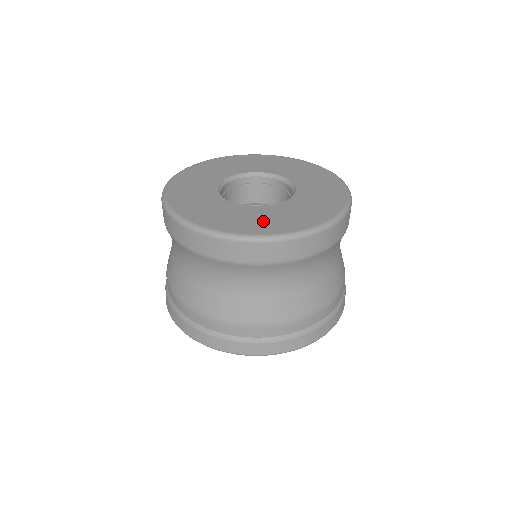
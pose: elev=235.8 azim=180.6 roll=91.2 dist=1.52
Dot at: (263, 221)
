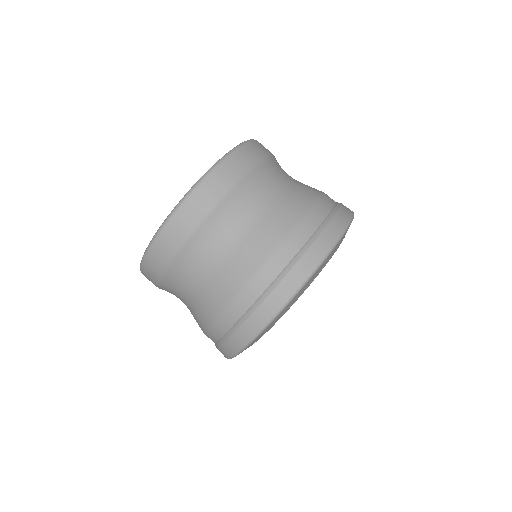
Dot at: occluded
